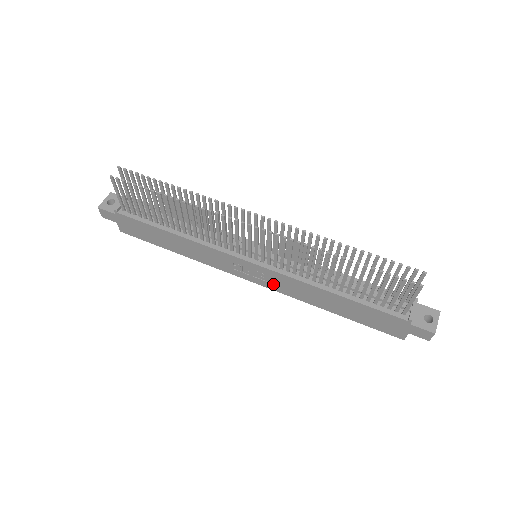
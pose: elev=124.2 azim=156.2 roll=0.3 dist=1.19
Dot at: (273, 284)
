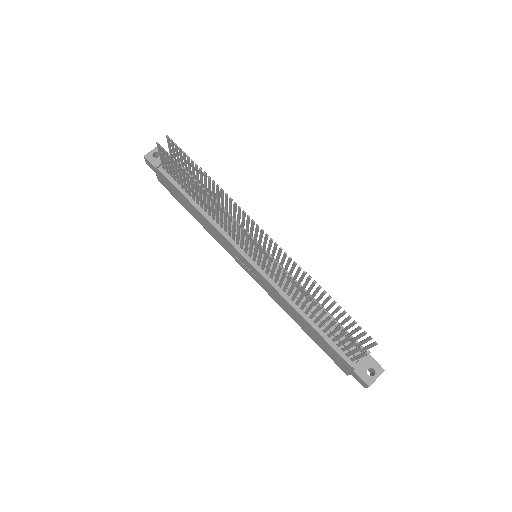
Dot at: (262, 284)
